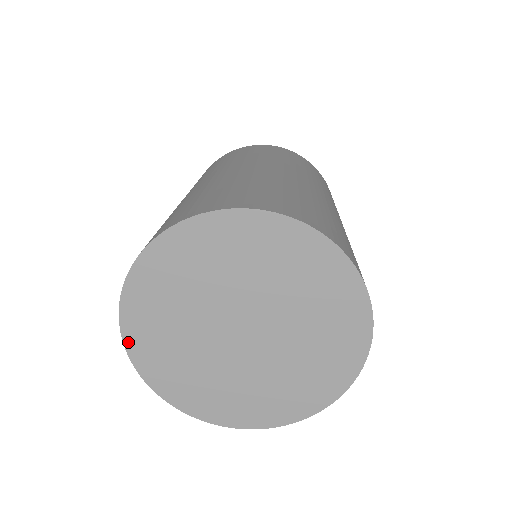
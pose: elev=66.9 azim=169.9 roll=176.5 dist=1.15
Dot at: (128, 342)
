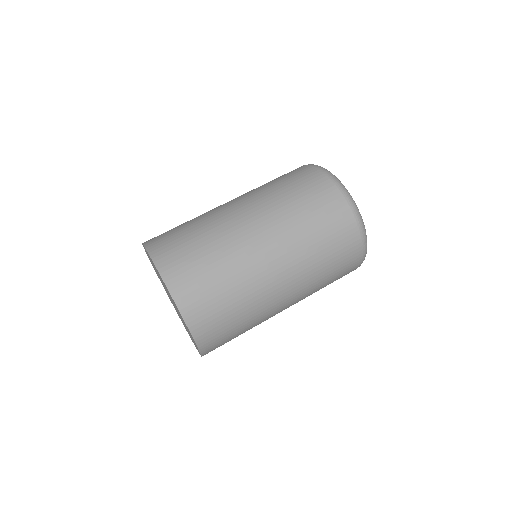
Dot at: occluded
